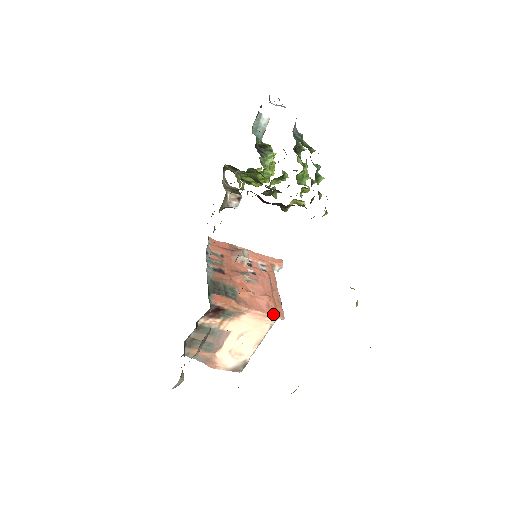
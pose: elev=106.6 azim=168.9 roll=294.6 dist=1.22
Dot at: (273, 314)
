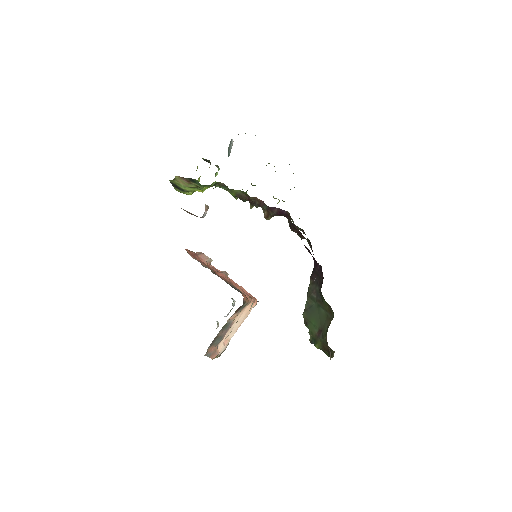
Dot at: (256, 299)
